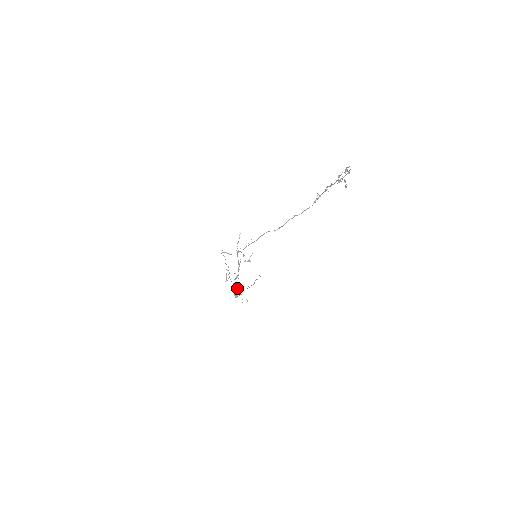
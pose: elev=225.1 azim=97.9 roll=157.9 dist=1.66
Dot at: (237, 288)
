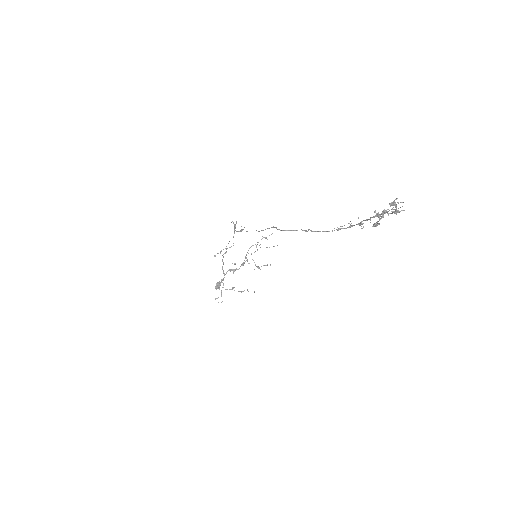
Dot at: (223, 278)
